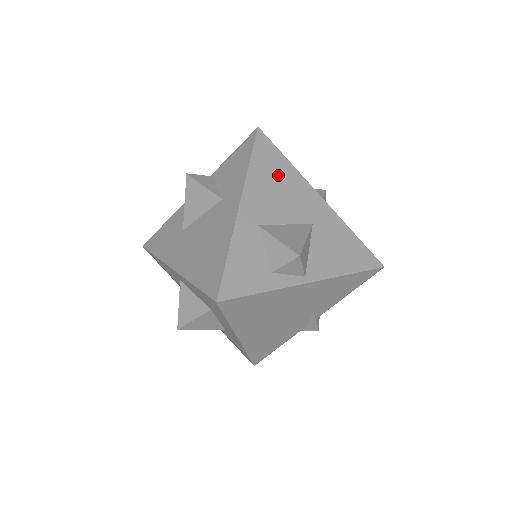
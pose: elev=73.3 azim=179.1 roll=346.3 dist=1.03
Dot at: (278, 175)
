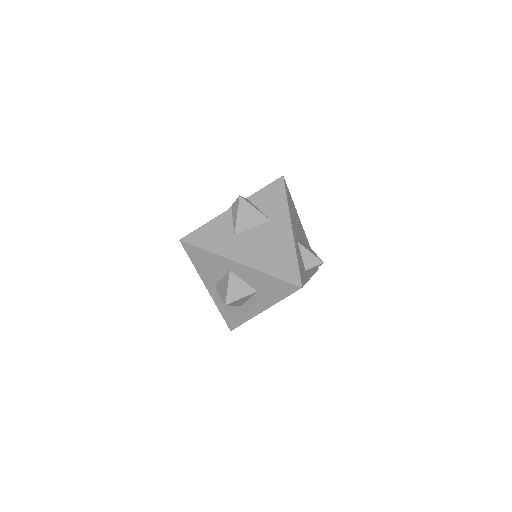
Dot at: (293, 209)
